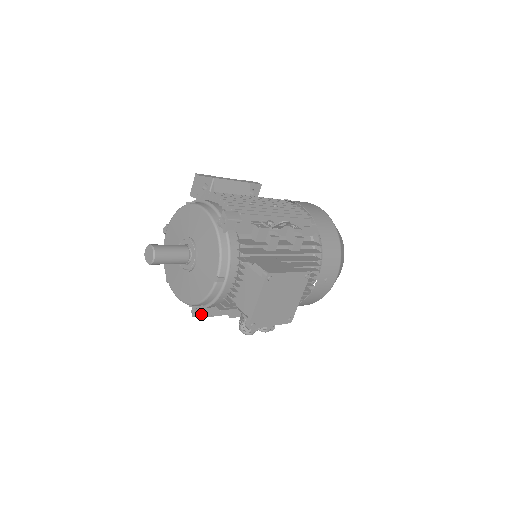
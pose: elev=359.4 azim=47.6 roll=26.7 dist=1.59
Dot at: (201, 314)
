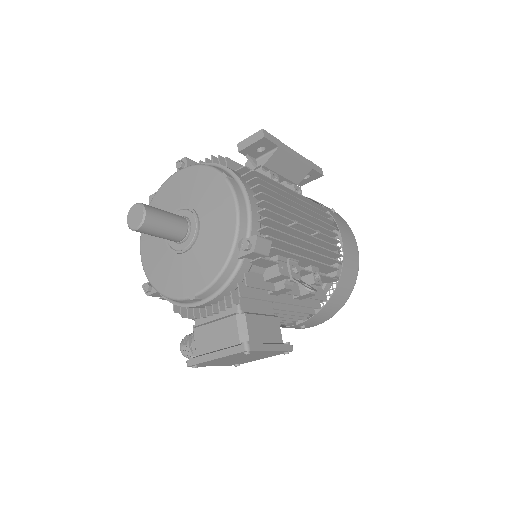
Dot at: (153, 295)
